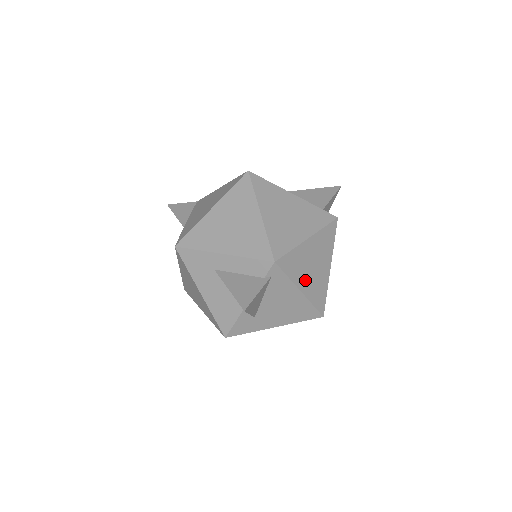
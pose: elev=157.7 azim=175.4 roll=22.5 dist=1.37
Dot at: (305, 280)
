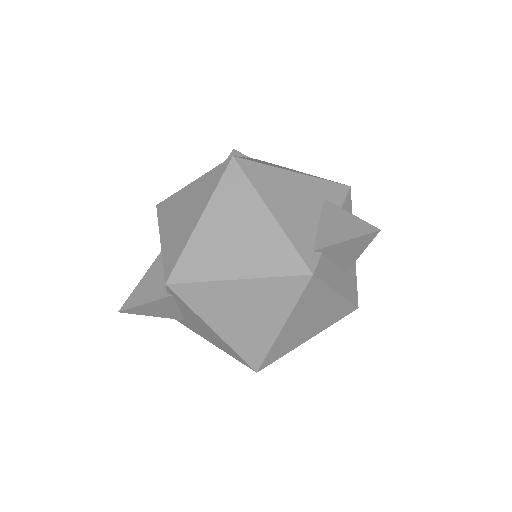
Dot at: (224, 322)
